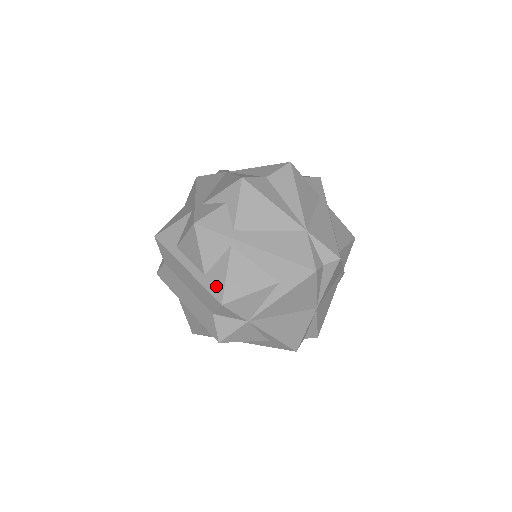
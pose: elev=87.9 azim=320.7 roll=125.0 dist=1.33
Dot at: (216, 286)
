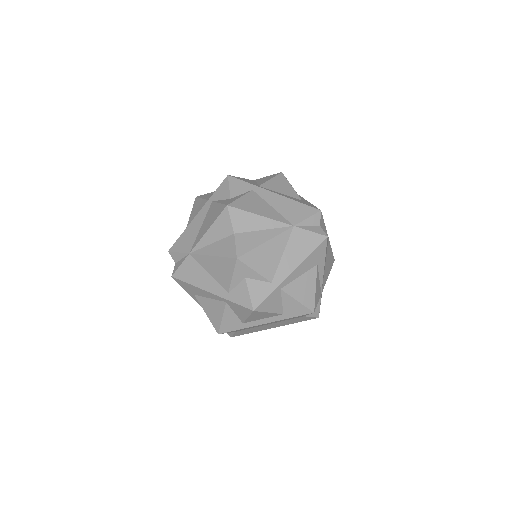
Dot at: (298, 311)
